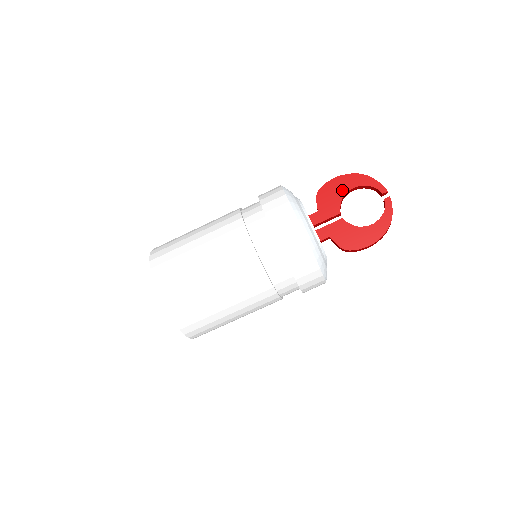
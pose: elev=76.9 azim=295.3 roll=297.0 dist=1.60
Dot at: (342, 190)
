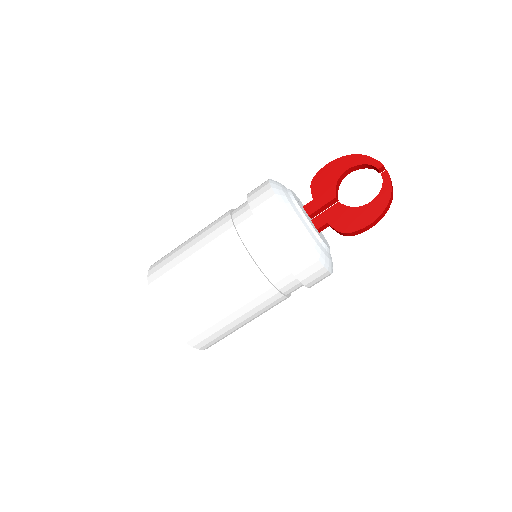
Dot at: (336, 174)
